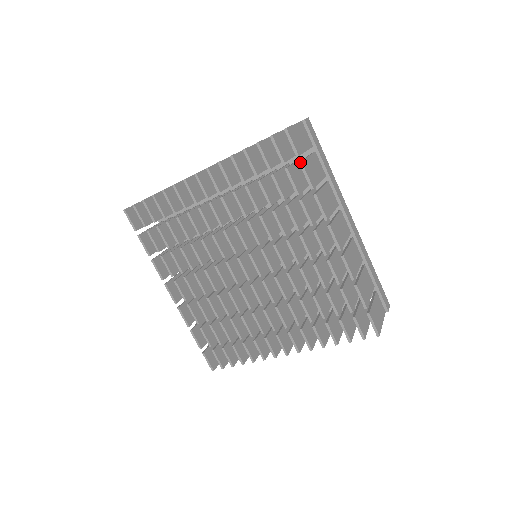
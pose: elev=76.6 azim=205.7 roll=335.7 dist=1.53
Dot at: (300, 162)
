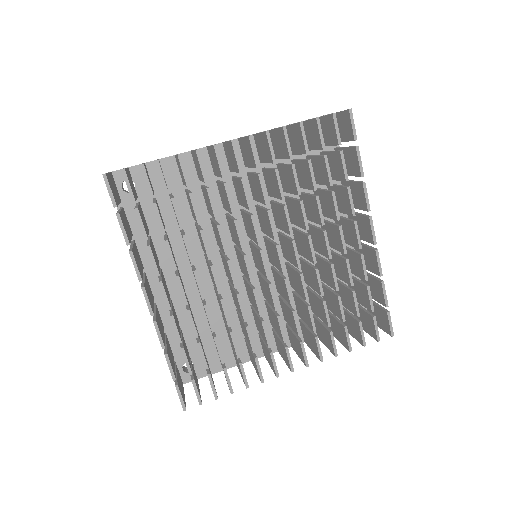
Dot at: (357, 146)
